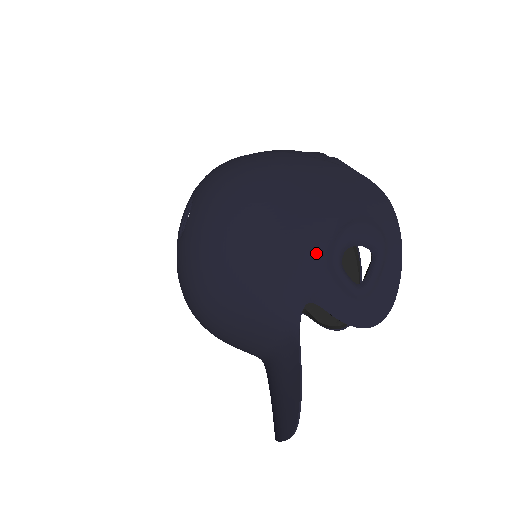
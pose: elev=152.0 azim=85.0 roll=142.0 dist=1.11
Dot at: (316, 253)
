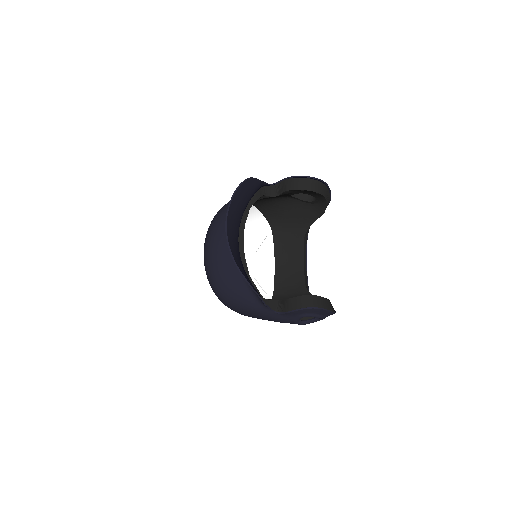
Dot at: occluded
